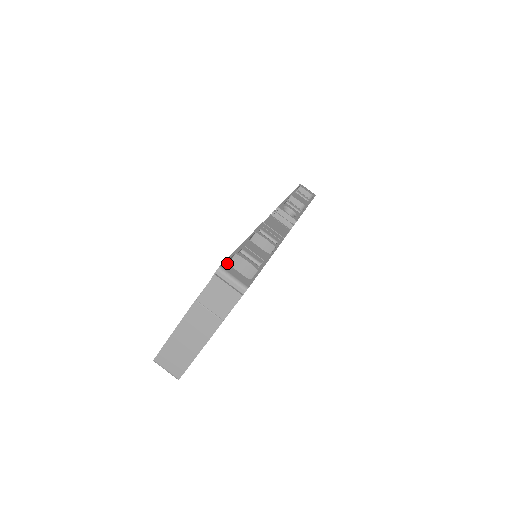
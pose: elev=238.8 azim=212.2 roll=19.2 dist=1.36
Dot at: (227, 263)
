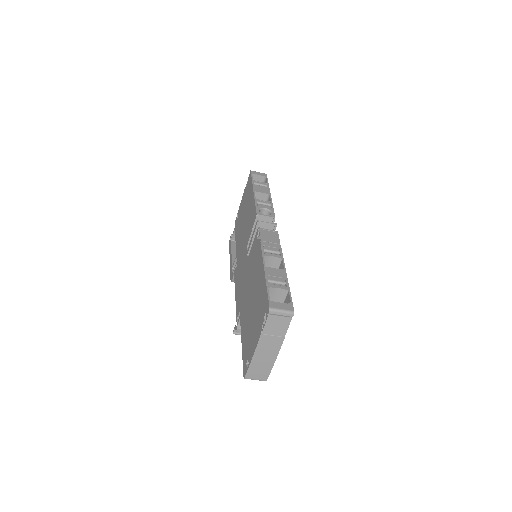
Dot at: (271, 301)
